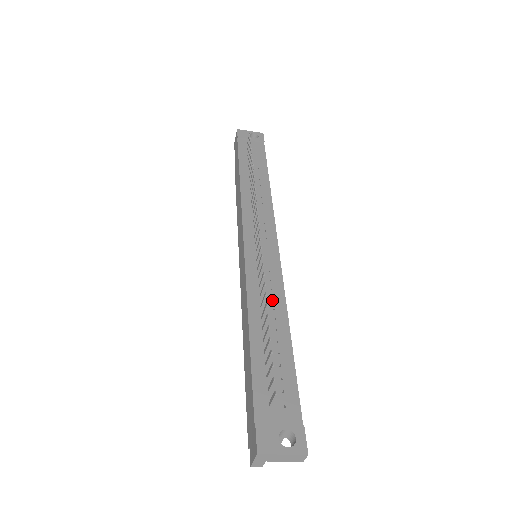
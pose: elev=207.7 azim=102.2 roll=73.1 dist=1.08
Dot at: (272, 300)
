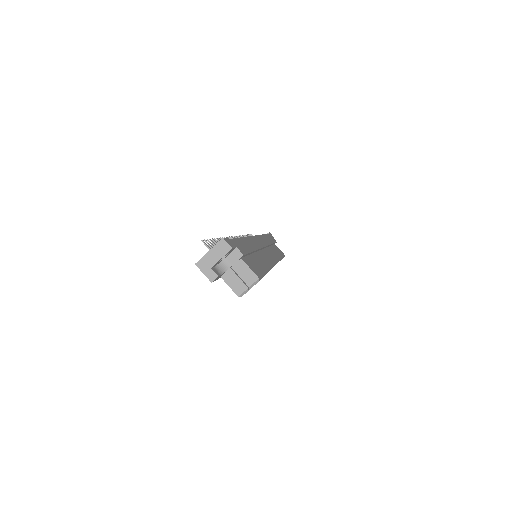
Dot at: occluded
